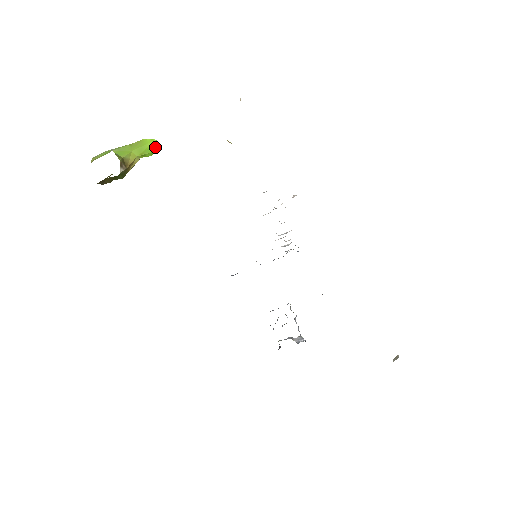
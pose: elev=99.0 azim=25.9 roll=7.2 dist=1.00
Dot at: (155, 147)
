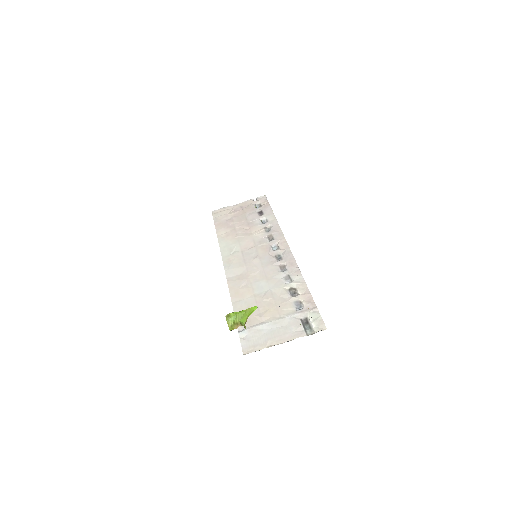
Dot at: occluded
